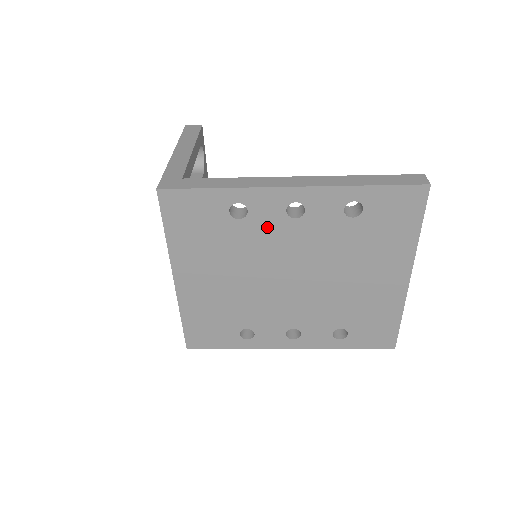
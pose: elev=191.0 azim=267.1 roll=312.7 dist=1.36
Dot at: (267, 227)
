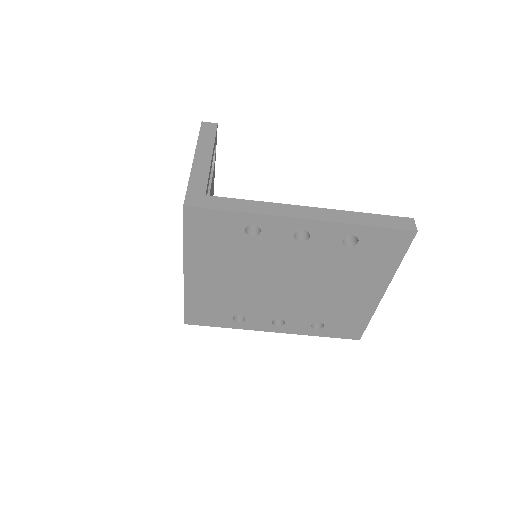
Dot at: (275, 245)
